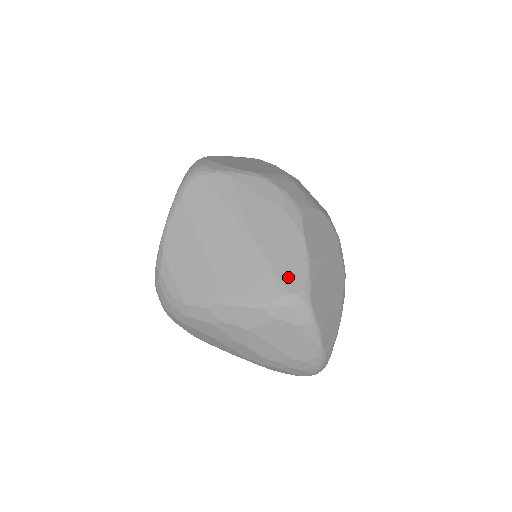
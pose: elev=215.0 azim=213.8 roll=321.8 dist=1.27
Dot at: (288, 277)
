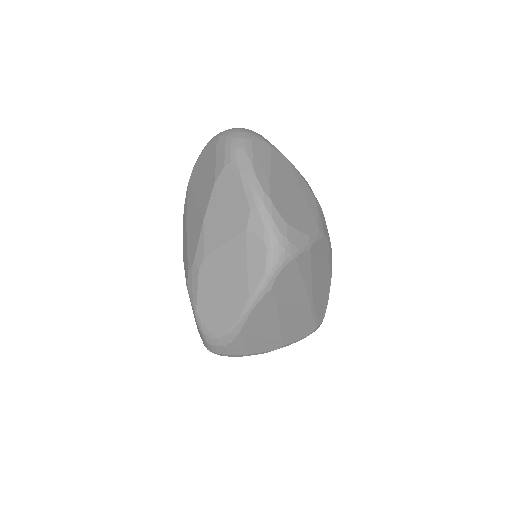
Dot at: (321, 314)
